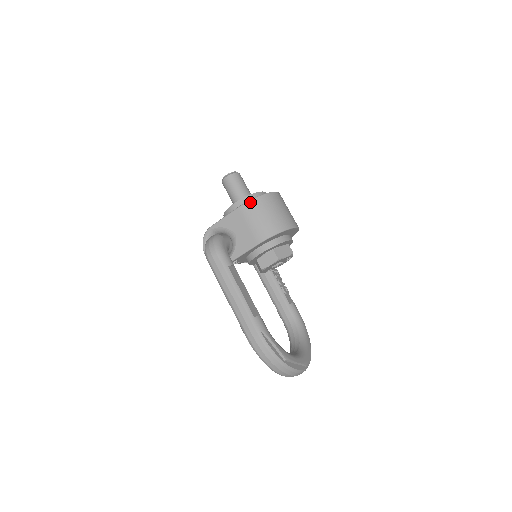
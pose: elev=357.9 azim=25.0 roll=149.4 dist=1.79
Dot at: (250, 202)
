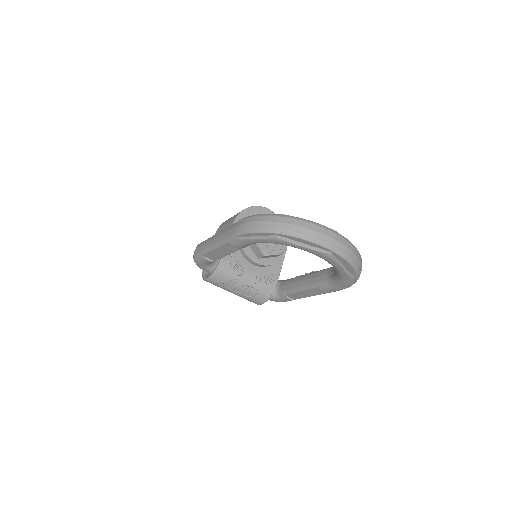
Dot at: occluded
